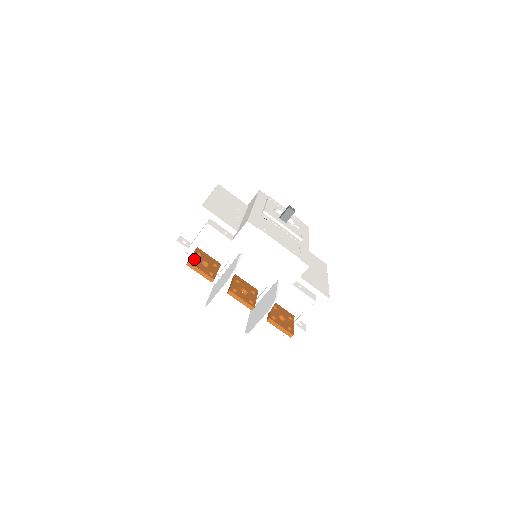
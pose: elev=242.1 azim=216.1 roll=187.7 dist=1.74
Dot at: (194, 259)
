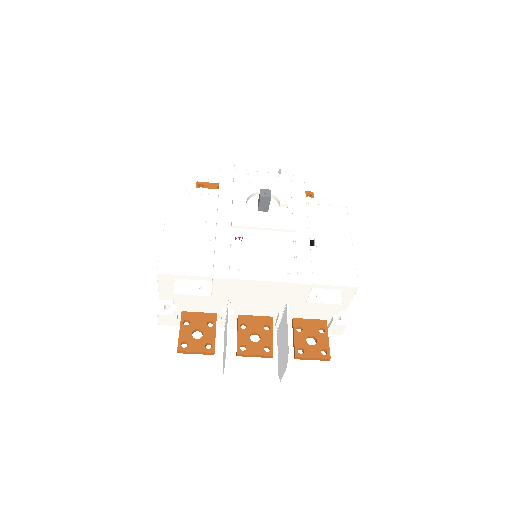
Dot at: (183, 339)
